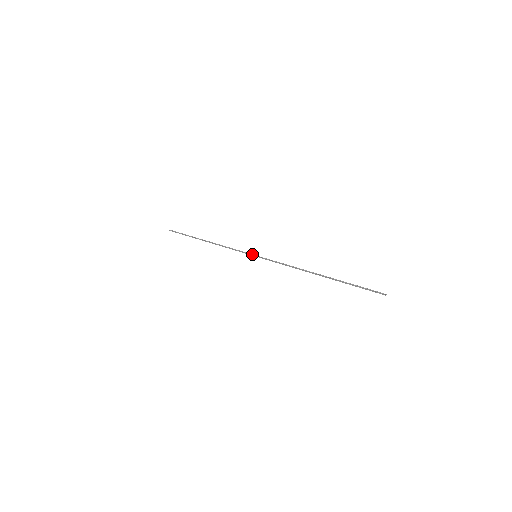
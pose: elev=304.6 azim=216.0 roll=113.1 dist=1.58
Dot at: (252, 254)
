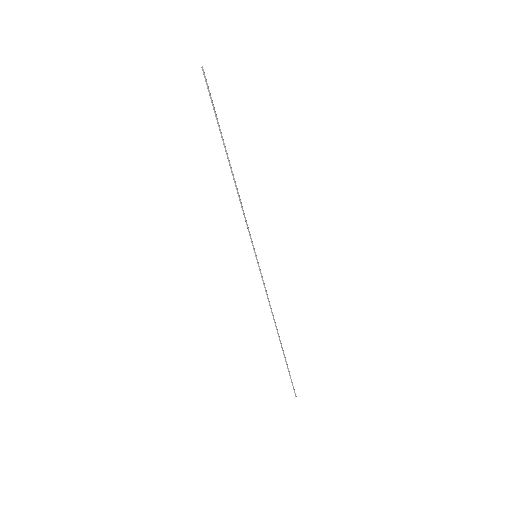
Dot at: occluded
